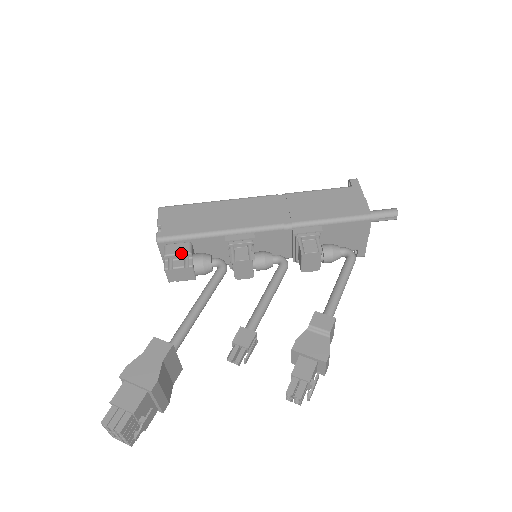
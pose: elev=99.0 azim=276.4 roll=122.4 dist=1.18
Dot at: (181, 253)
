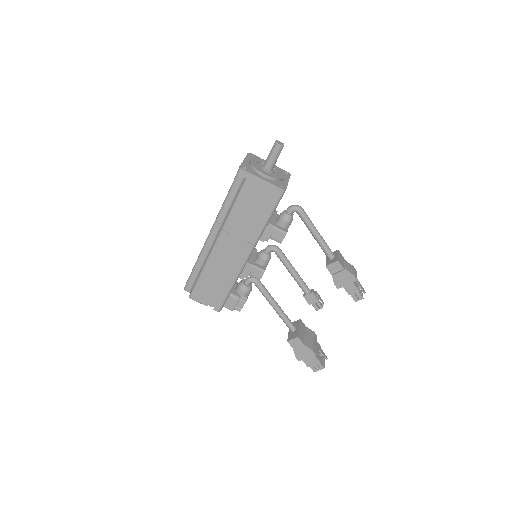
Dot at: (236, 303)
